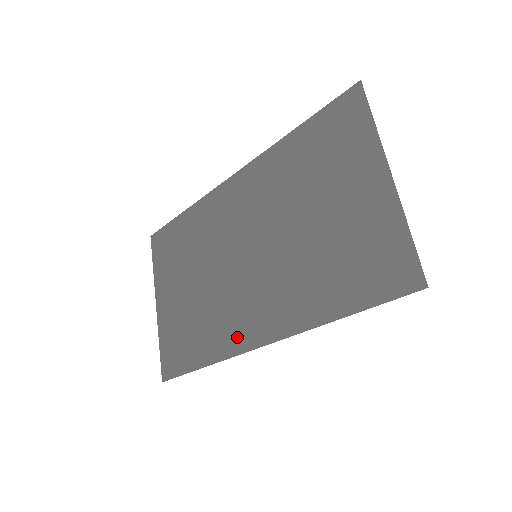
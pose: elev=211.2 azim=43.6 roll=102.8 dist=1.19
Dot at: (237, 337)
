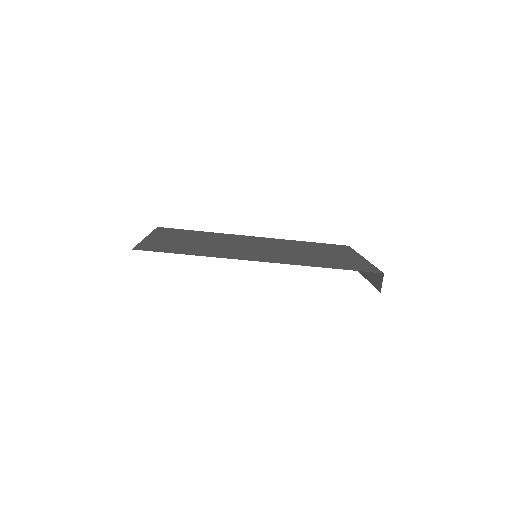
Dot at: (237, 256)
